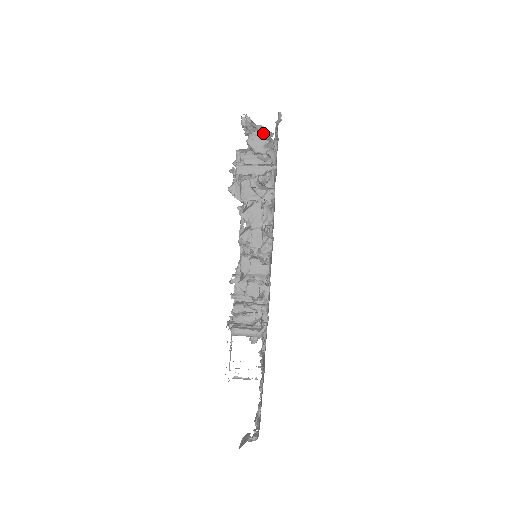
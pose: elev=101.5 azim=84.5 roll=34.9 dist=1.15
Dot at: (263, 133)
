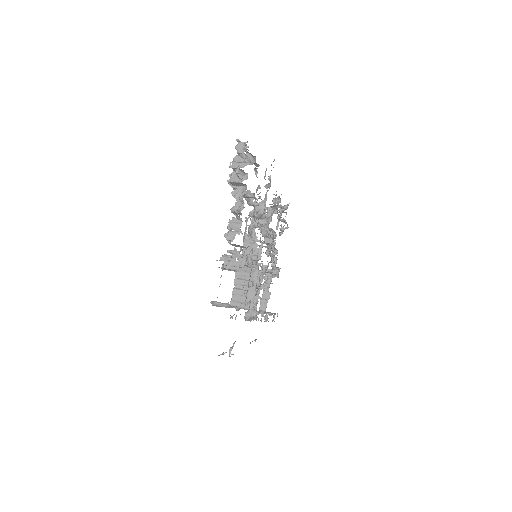
Dot at: (244, 143)
